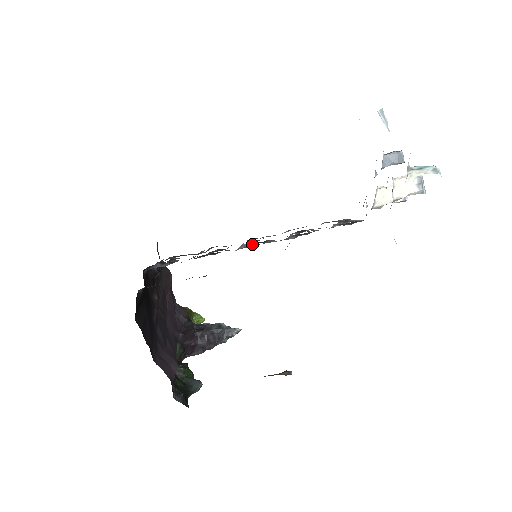
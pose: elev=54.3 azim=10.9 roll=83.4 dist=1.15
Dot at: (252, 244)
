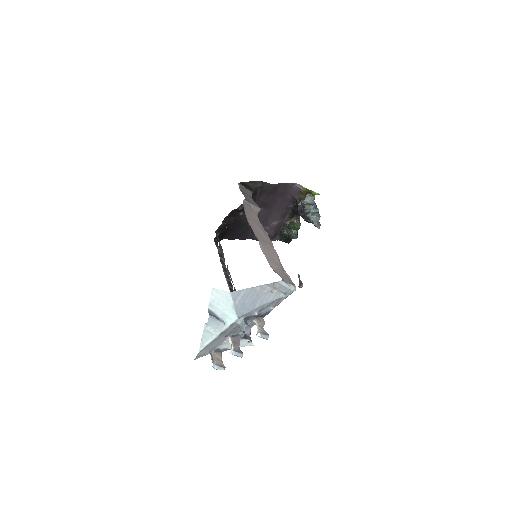
Dot at: occluded
